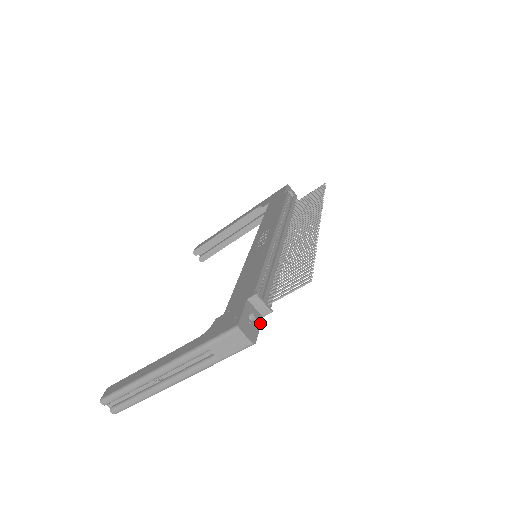
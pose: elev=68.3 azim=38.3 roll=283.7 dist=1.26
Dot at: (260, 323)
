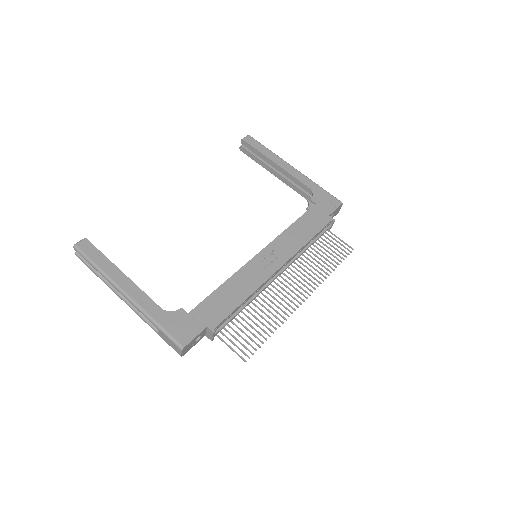
Dot at: (199, 340)
